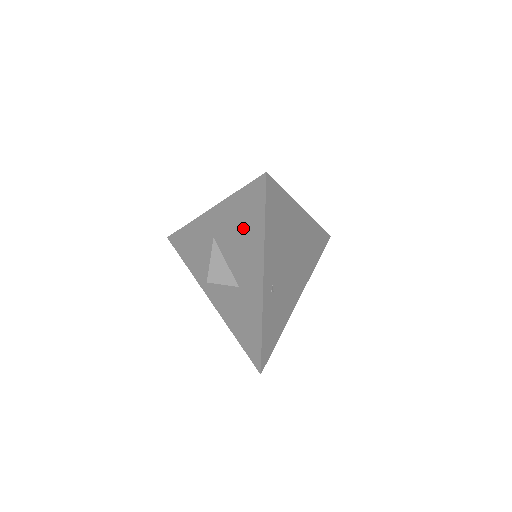
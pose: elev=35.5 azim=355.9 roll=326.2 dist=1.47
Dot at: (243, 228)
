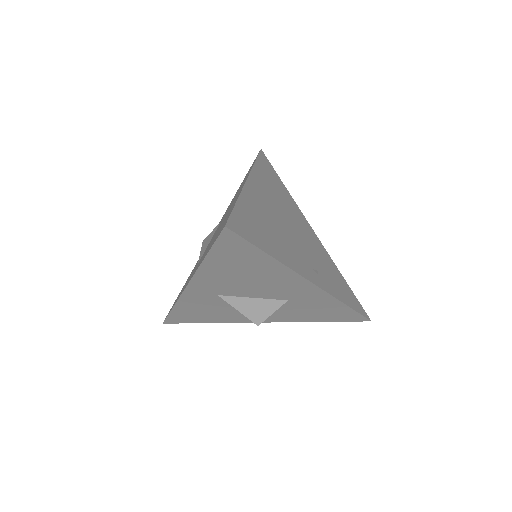
Dot at: (246, 272)
